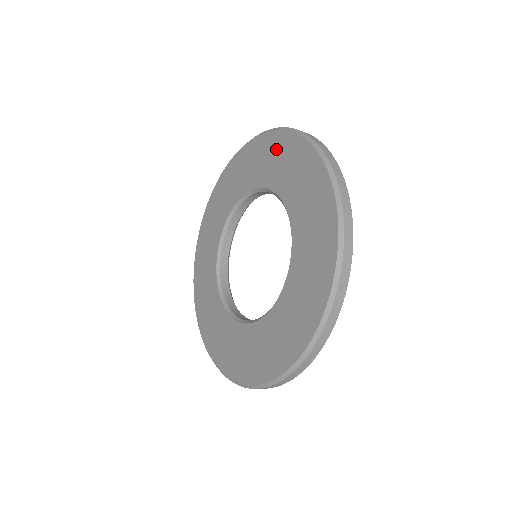
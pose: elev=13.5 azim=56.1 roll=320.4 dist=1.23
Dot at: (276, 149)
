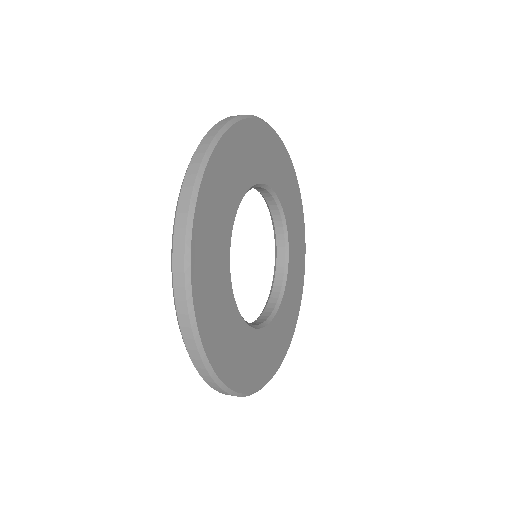
Dot at: occluded
